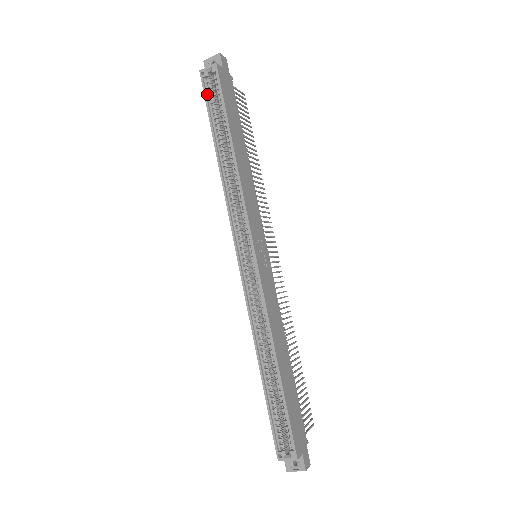
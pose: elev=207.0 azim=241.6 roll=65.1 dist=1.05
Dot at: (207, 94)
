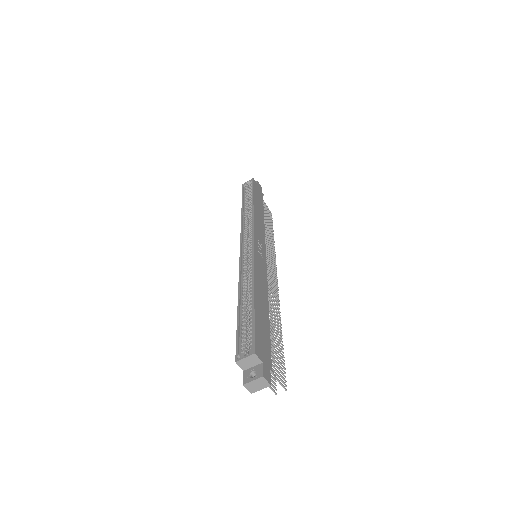
Dot at: (244, 191)
